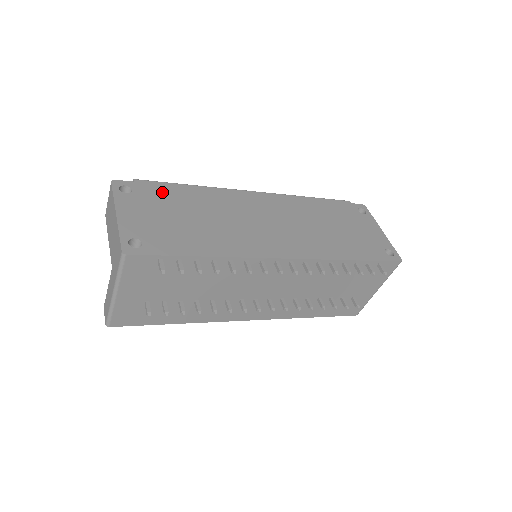
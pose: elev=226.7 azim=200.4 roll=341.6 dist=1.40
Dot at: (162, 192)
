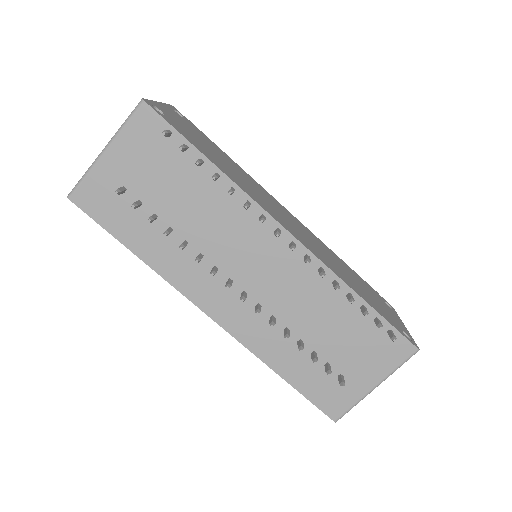
Dot at: (206, 138)
